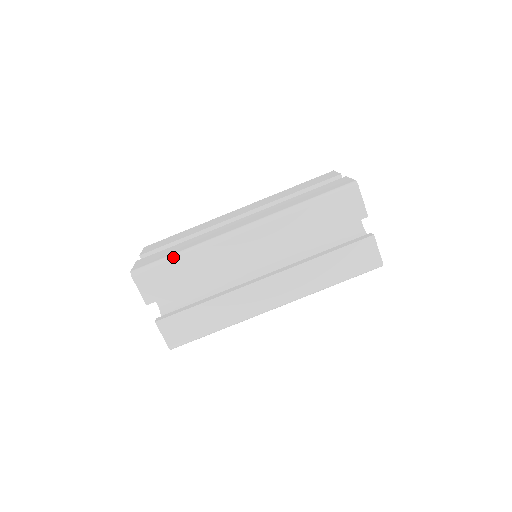
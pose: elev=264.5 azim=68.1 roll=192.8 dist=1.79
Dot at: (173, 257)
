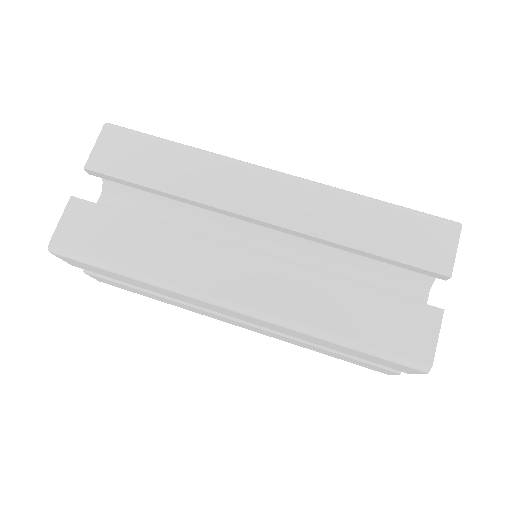
Dot at: (169, 141)
